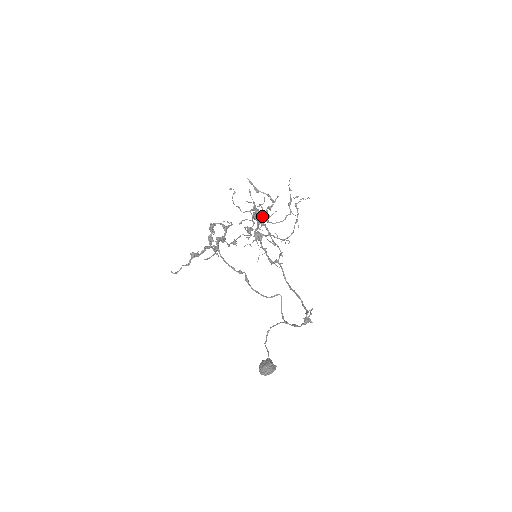
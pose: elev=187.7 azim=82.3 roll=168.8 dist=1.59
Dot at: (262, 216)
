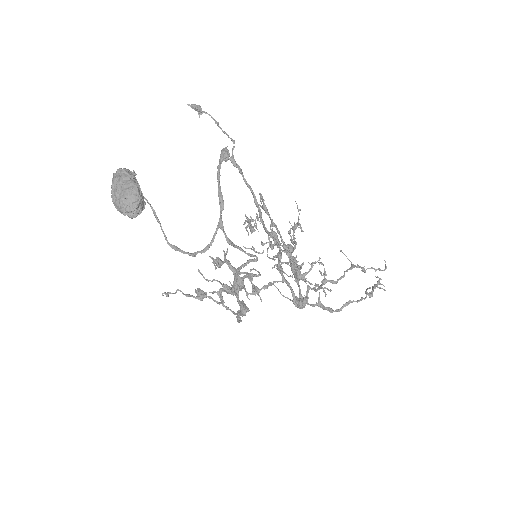
Dot at: occluded
